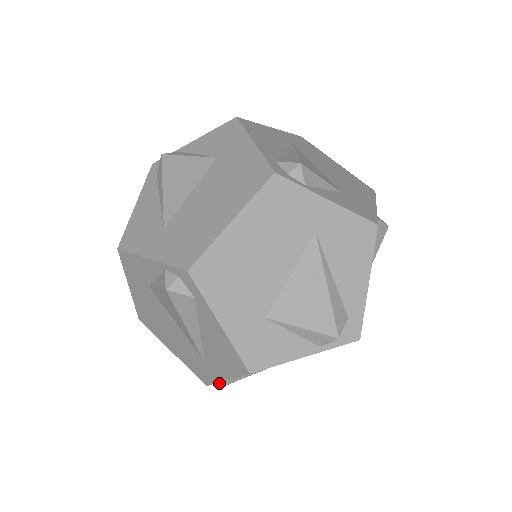
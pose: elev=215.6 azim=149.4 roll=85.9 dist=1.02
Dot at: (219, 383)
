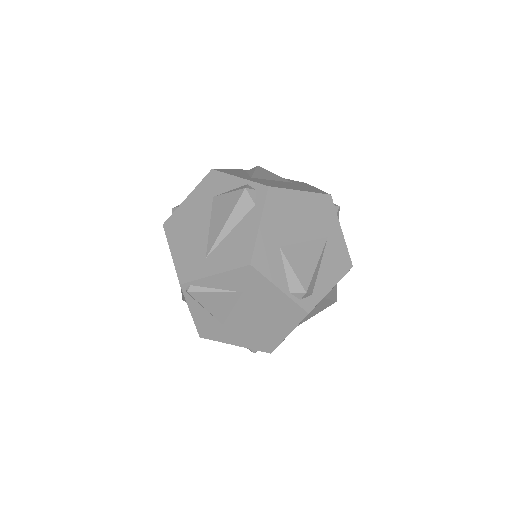
Dot at: (193, 286)
